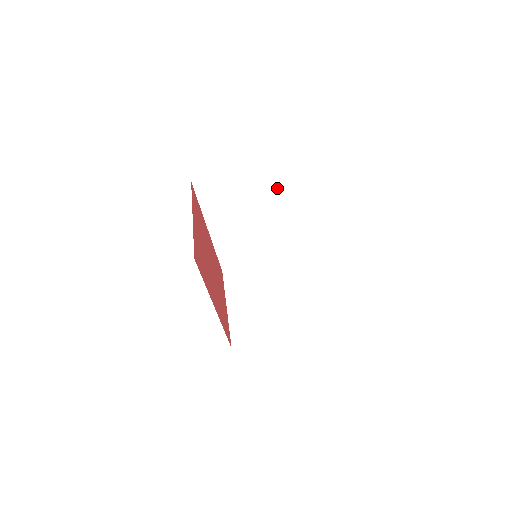
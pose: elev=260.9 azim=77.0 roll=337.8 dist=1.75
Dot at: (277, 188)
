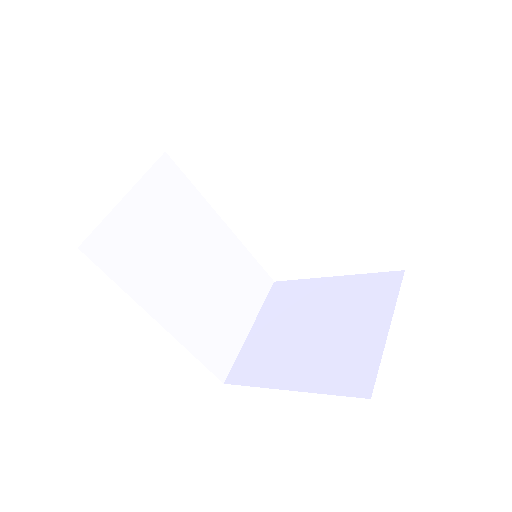
Dot at: (188, 196)
